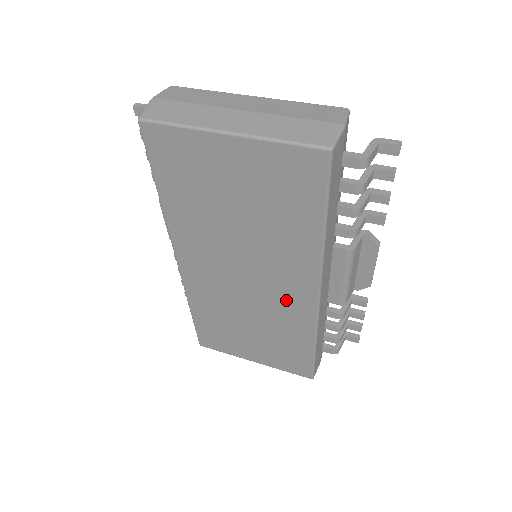
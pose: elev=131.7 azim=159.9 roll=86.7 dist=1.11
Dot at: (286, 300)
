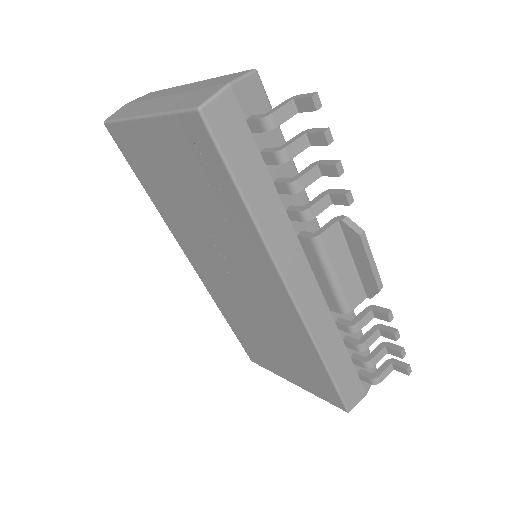
Dot at: (271, 302)
